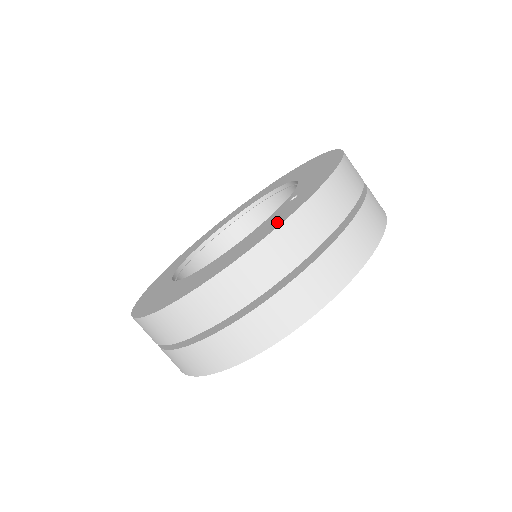
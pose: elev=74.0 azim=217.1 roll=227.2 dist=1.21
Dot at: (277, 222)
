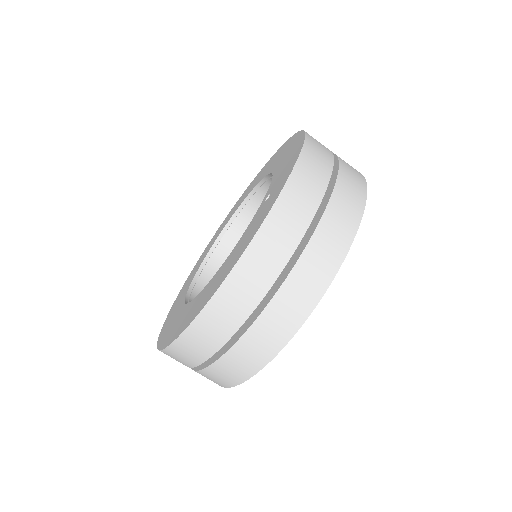
Dot at: (254, 230)
